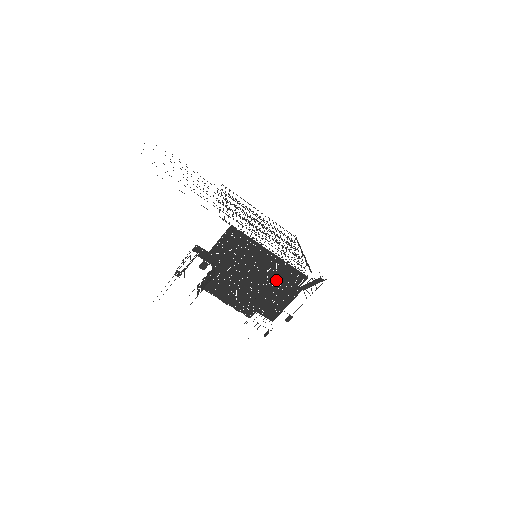
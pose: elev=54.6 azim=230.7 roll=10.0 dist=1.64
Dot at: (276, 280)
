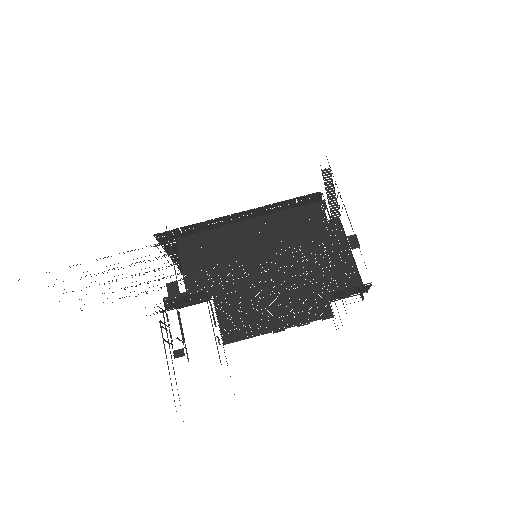
Dot at: (297, 241)
